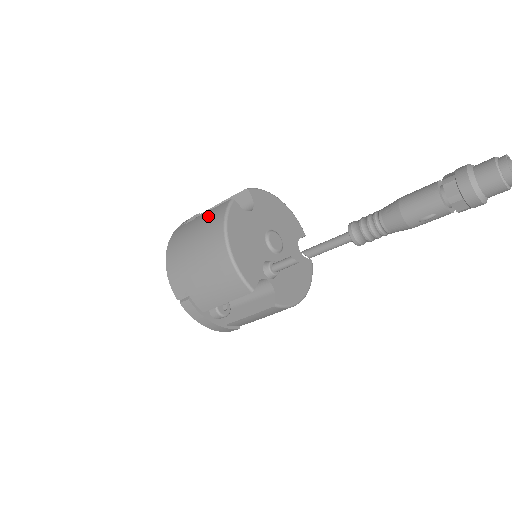
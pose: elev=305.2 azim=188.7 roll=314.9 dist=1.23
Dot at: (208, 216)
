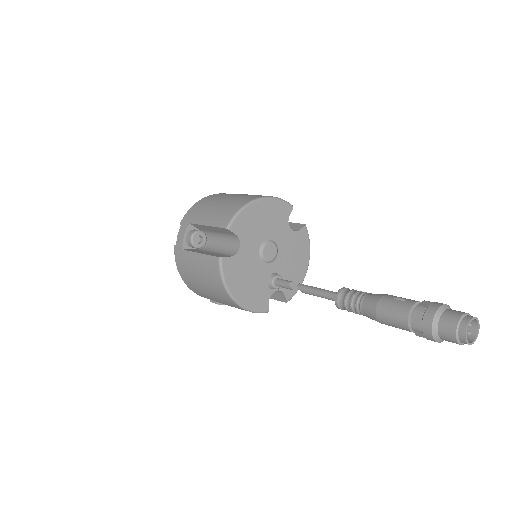
Dot at: (204, 266)
